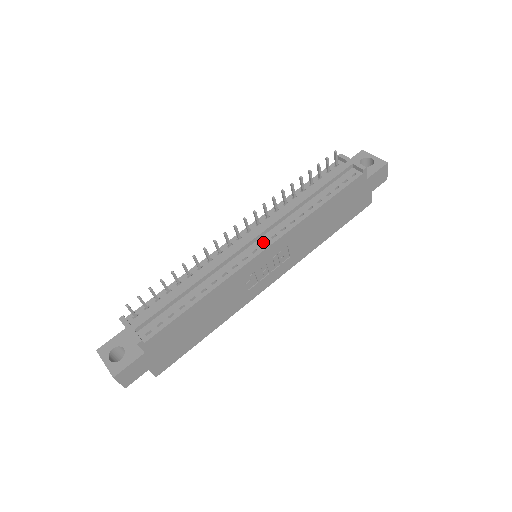
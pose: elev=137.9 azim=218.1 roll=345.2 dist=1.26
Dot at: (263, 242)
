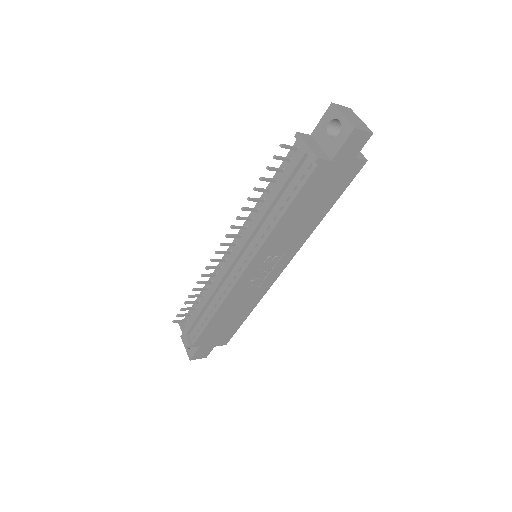
Dot at: (244, 260)
